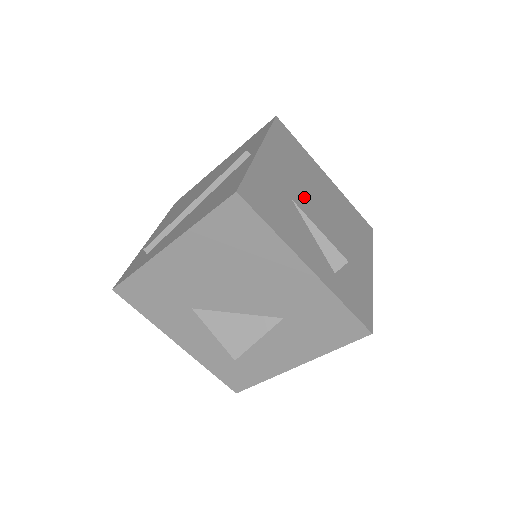
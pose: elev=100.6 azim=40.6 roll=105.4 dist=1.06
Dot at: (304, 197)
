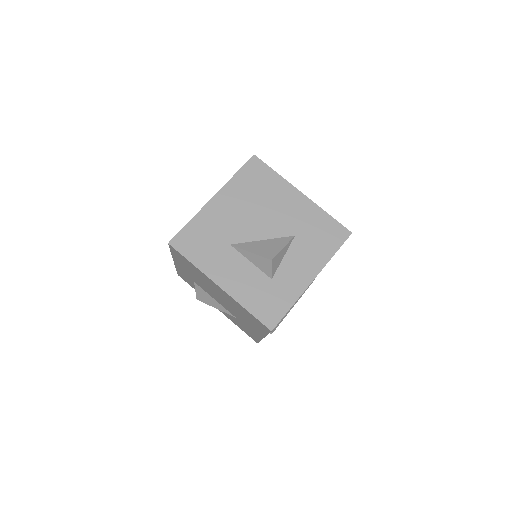
Dot at: occluded
